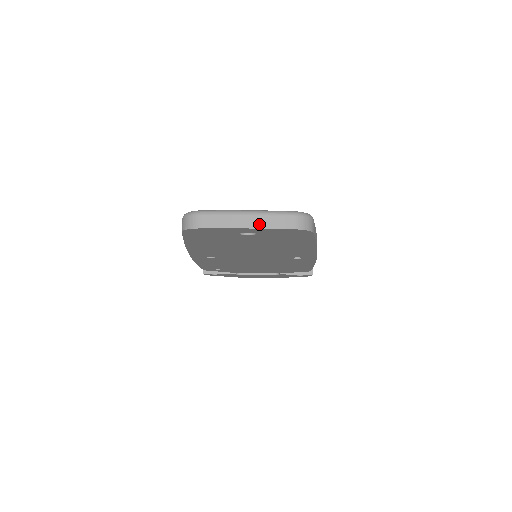
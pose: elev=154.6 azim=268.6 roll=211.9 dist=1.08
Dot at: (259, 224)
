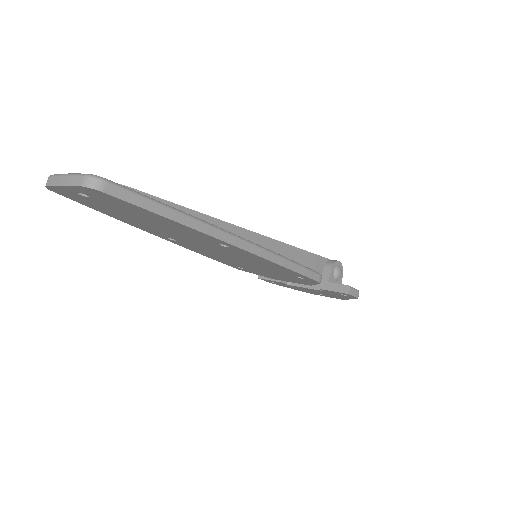
Dot at: (67, 182)
